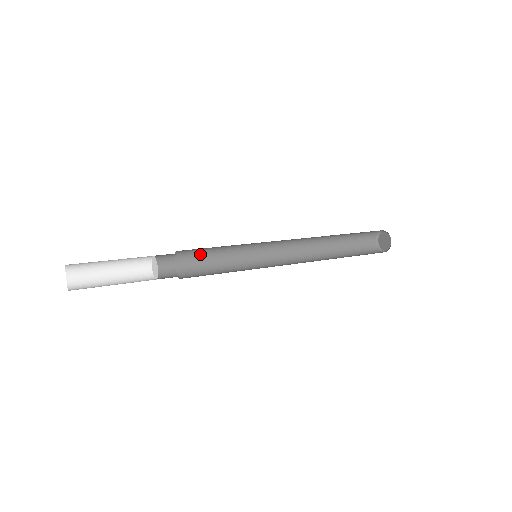
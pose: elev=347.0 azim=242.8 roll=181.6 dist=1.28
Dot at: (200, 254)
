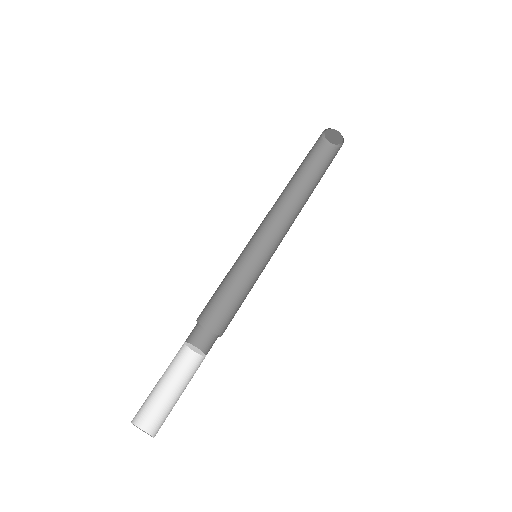
Dot at: (212, 297)
